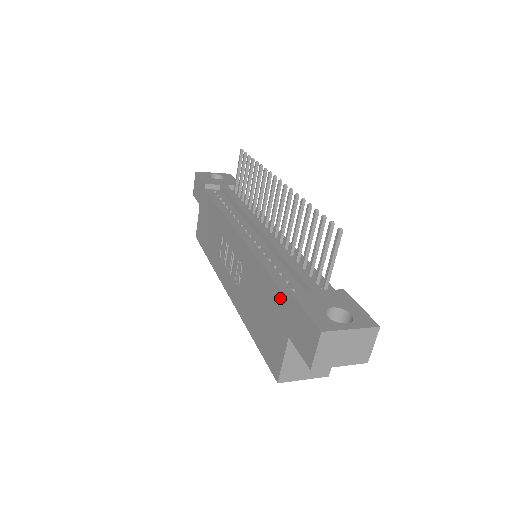
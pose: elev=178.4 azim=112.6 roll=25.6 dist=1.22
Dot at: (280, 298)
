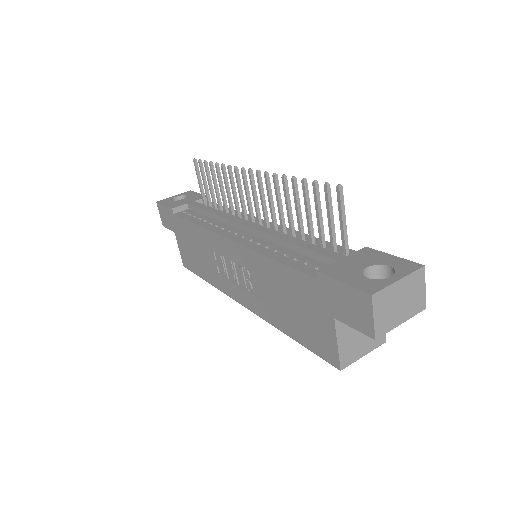
Dot at: (307, 282)
